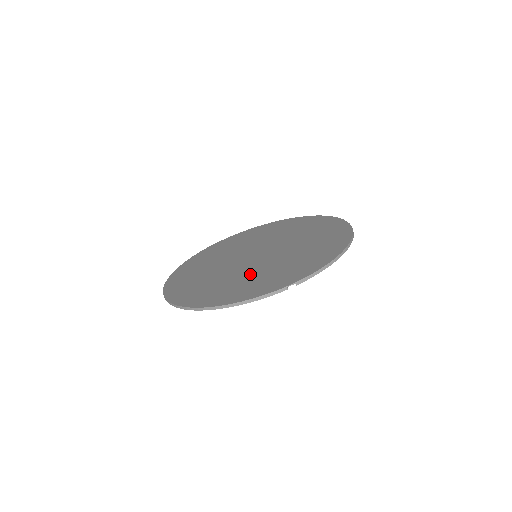
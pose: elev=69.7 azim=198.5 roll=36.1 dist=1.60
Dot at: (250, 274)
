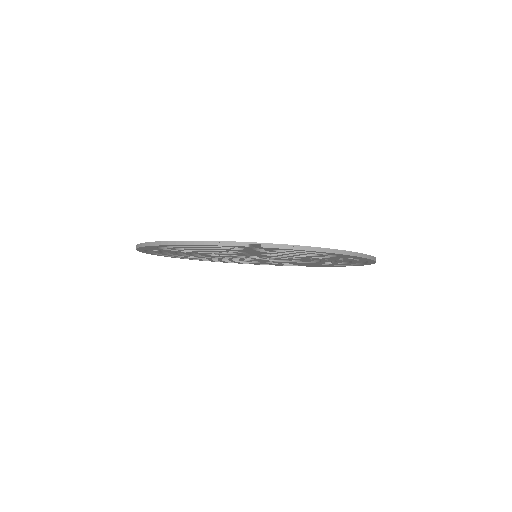
Dot at: occluded
